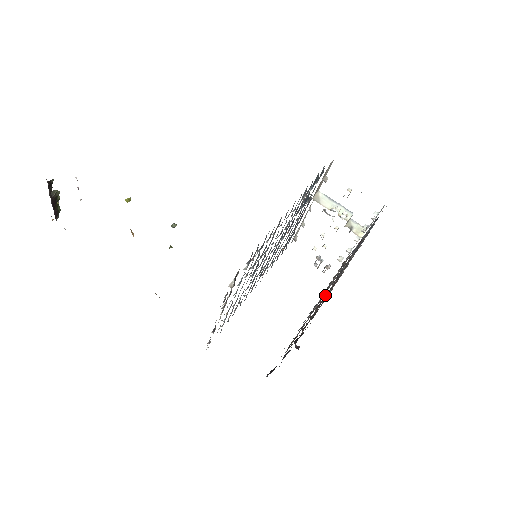
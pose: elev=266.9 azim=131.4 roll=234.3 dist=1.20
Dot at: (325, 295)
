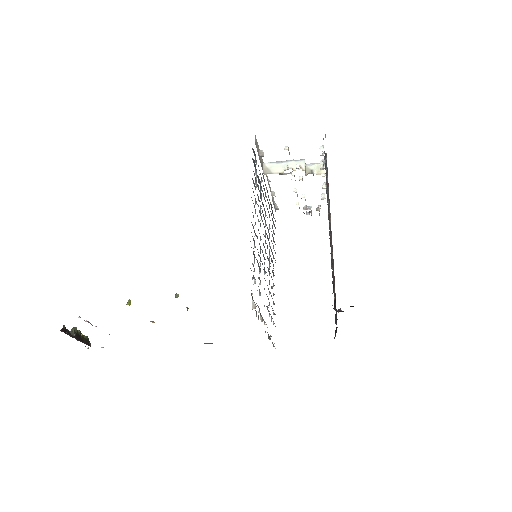
Dot at: occluded
